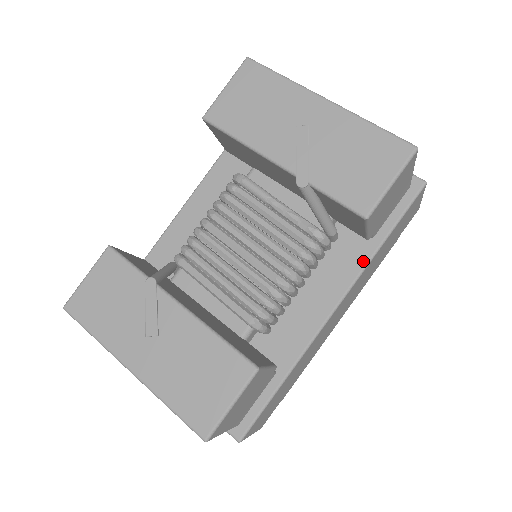
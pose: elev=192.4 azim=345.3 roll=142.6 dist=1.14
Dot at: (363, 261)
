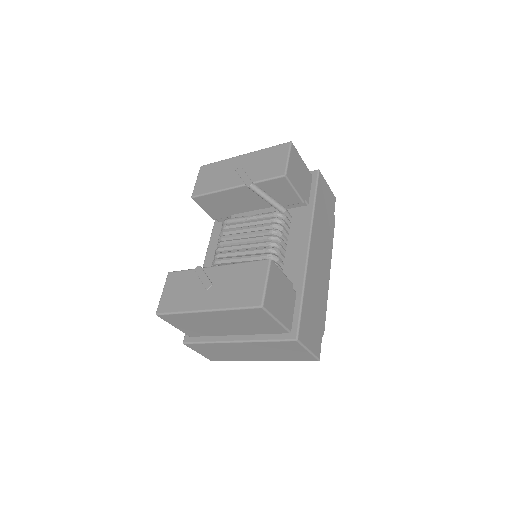
Dot at: (310, 216)
